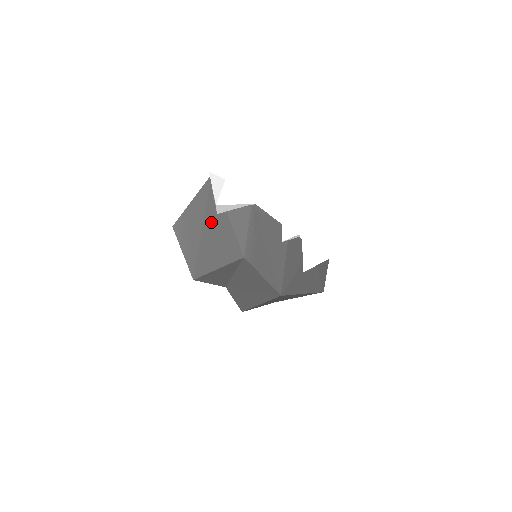
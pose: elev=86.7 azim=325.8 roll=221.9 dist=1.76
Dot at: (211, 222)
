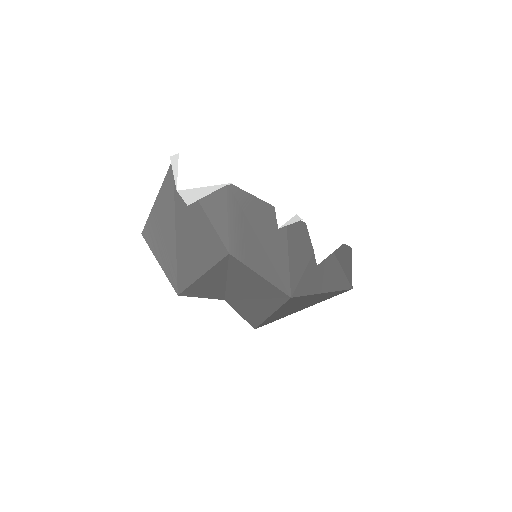
Dot at: (183, 218)
